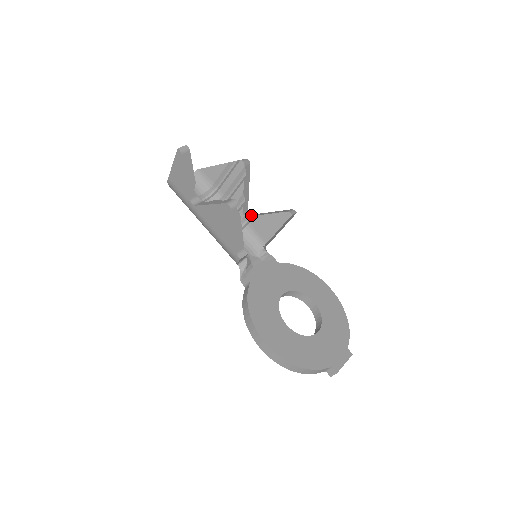
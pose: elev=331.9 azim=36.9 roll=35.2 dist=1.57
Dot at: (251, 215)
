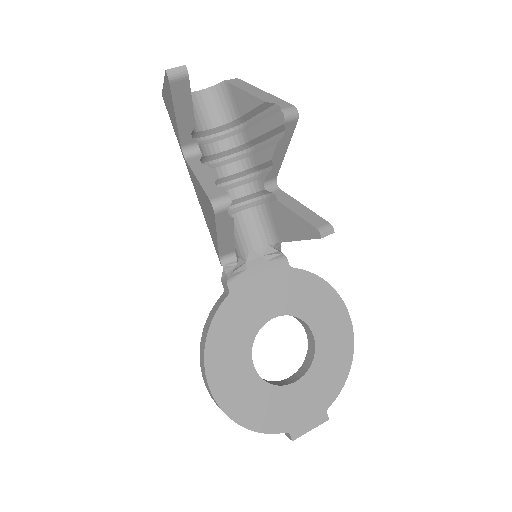
Dot at: (275, 192)
